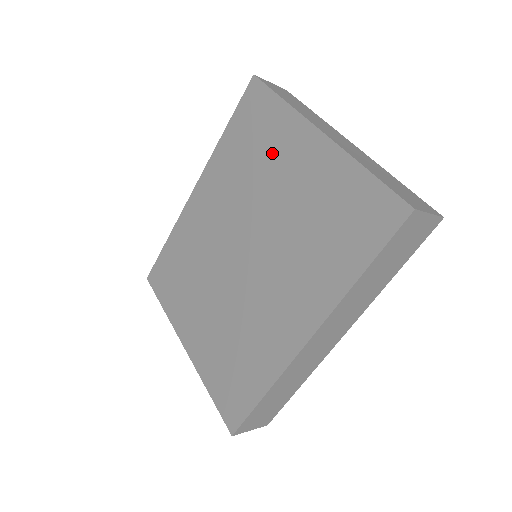
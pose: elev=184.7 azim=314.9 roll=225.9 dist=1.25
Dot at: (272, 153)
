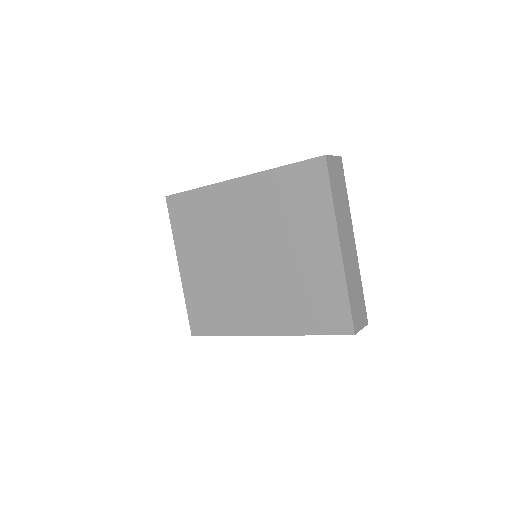
Dot at: (304, 223)
